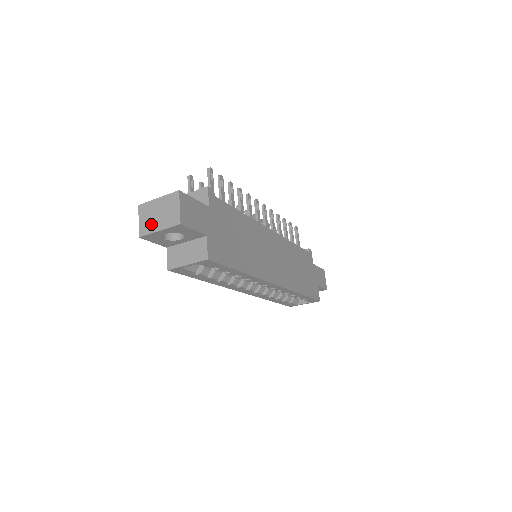
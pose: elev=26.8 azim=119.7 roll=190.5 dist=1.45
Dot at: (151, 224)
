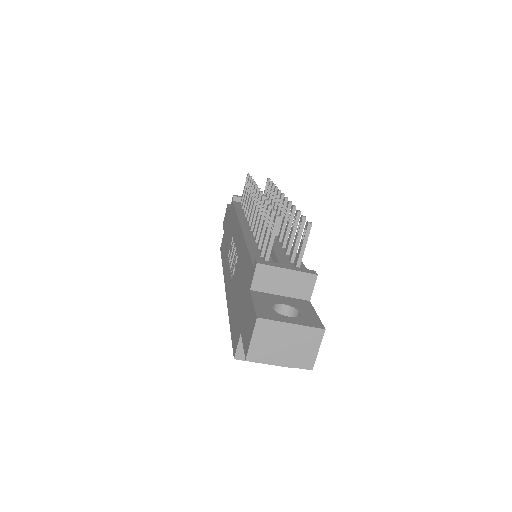
Dot at: (270, 352)
